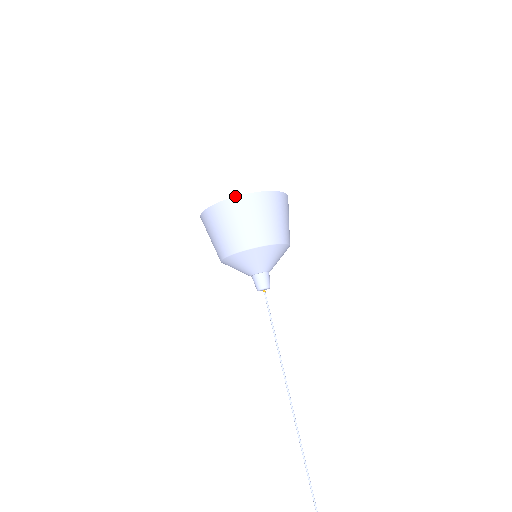
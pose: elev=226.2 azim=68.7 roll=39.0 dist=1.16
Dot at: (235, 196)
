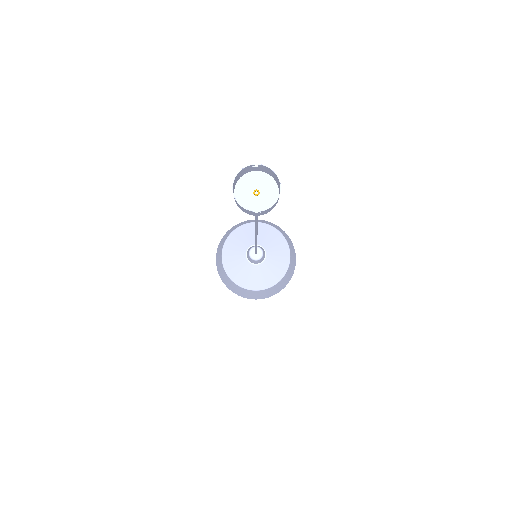
Dot at: occluded
